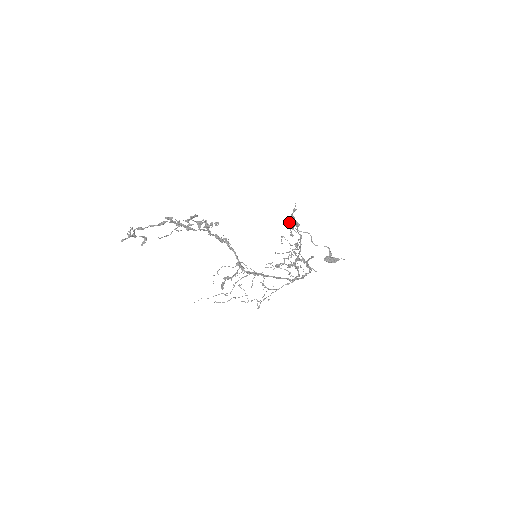
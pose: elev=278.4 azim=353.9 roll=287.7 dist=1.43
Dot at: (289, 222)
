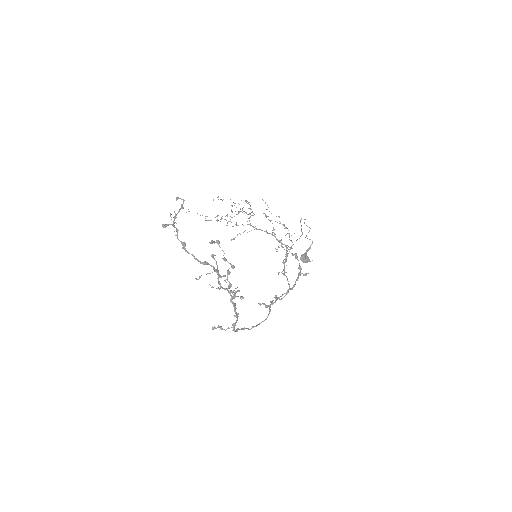
Dot at: occluded
